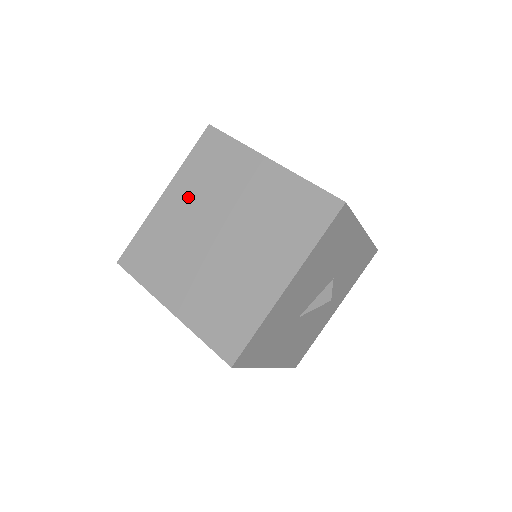
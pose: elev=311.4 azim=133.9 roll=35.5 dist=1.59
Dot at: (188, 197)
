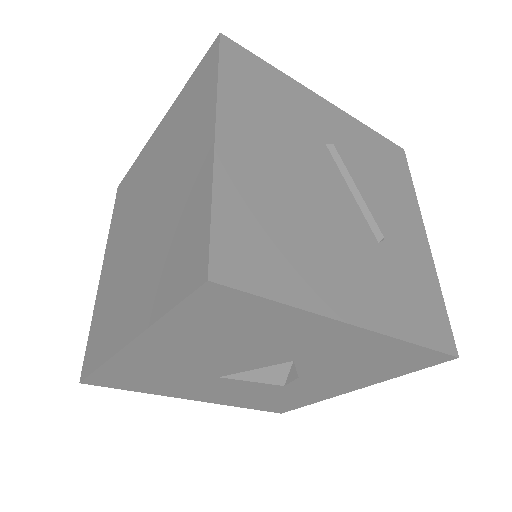
Dot at: (163, 142)
